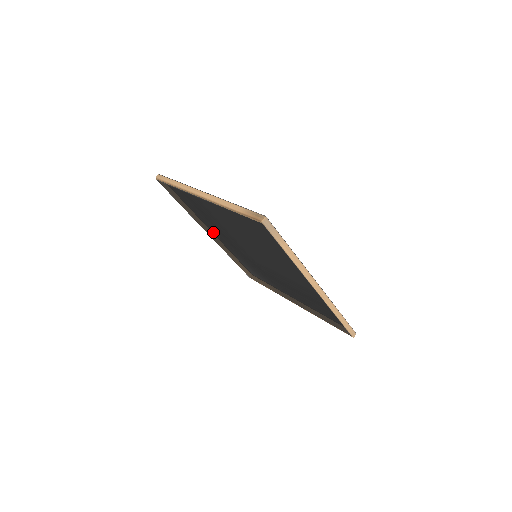
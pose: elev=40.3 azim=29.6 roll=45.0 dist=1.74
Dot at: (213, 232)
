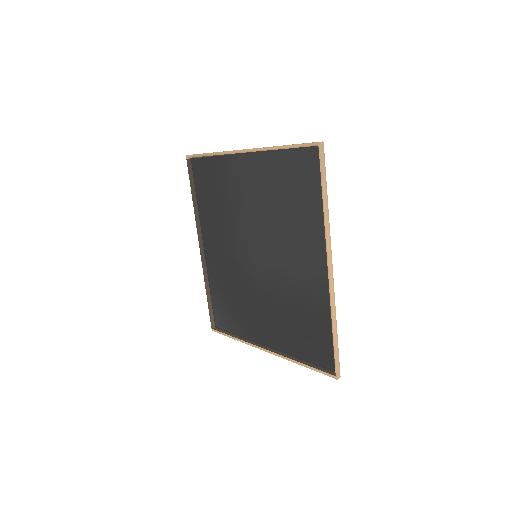
Dot at: (213, 233)
